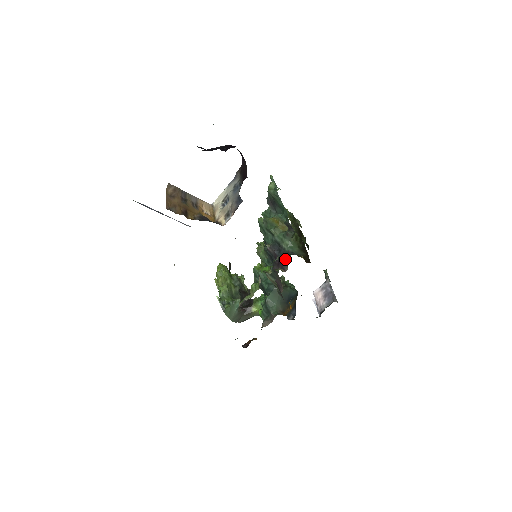
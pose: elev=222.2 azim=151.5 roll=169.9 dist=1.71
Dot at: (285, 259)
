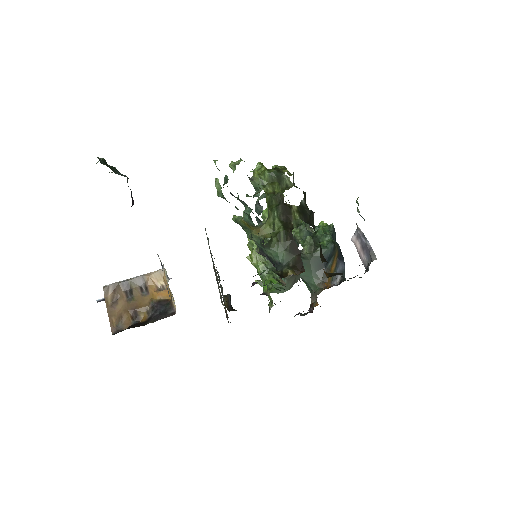
Dot at: occluded
